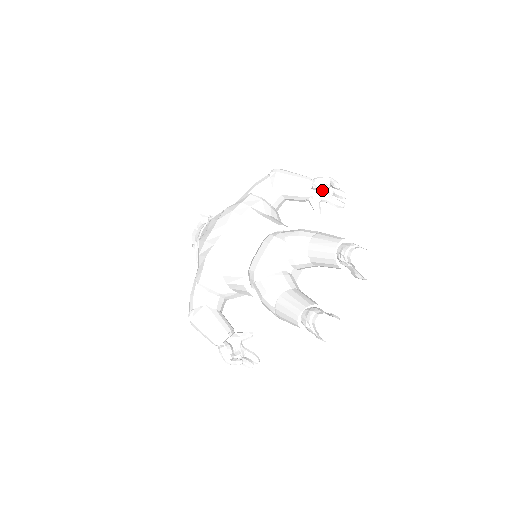
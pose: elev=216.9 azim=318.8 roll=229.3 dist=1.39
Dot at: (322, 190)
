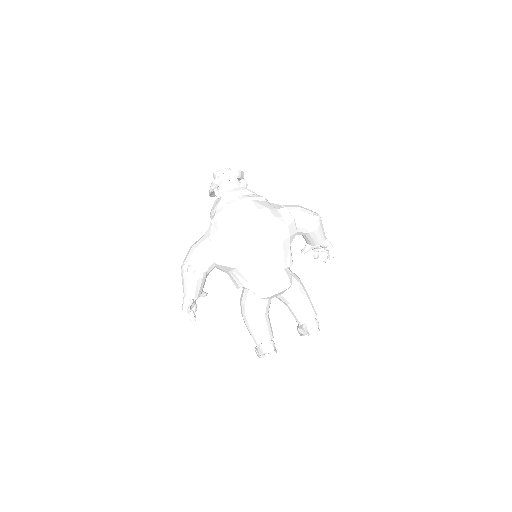
Dot at: (321, 246)
